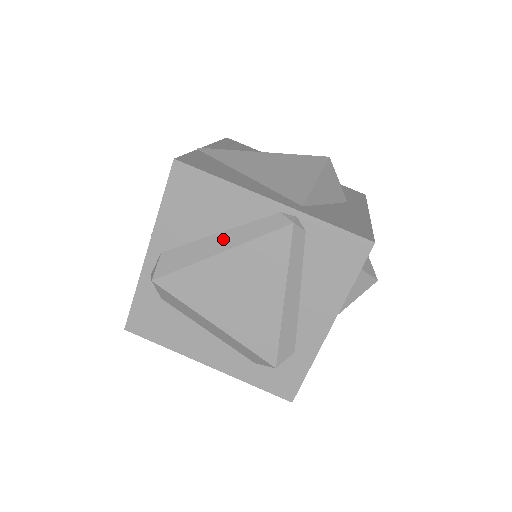
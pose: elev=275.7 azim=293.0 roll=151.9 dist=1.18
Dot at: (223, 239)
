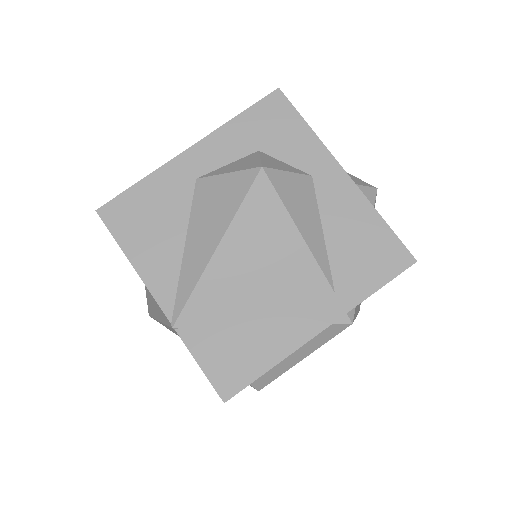
Dot at: (293, 356)
